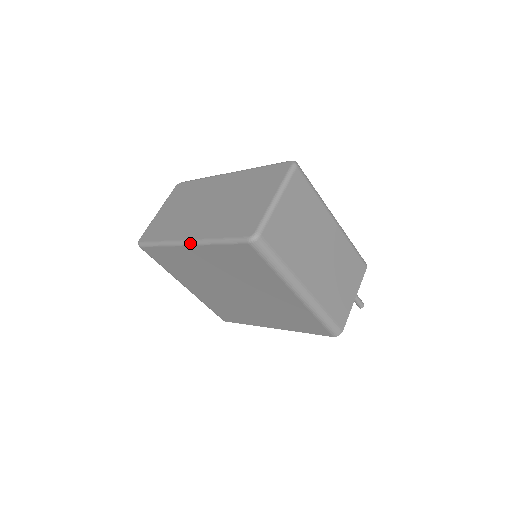
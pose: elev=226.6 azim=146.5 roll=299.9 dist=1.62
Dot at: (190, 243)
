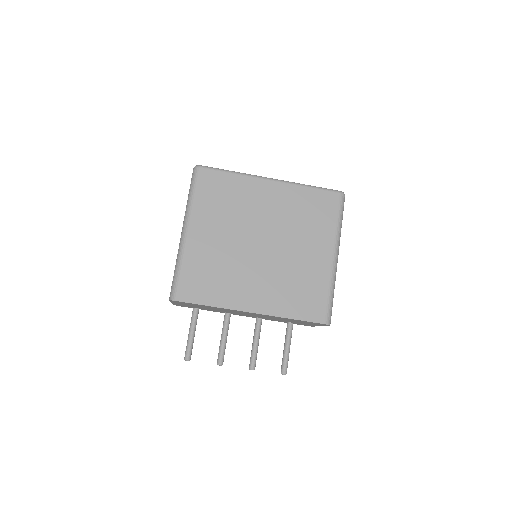
Dot at: (277, 179)
